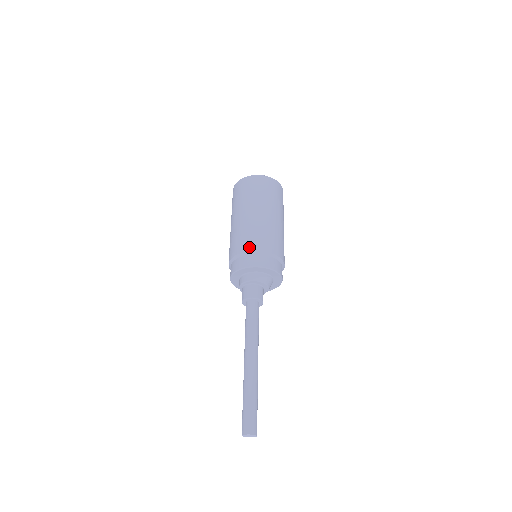
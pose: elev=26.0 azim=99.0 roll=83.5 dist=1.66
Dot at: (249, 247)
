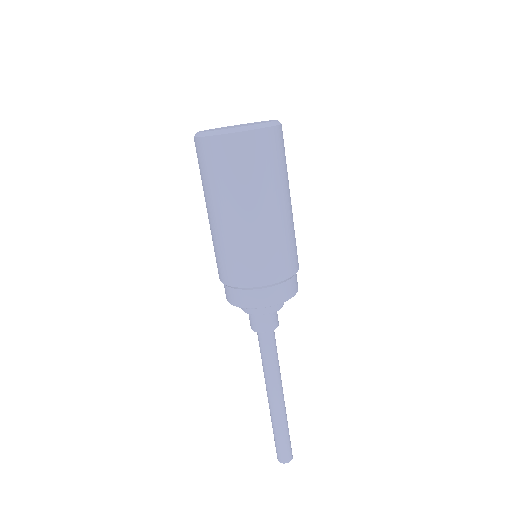
Dot at: (285, 273)
